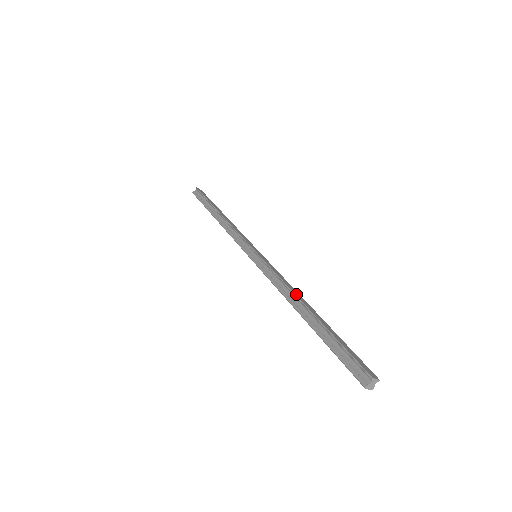
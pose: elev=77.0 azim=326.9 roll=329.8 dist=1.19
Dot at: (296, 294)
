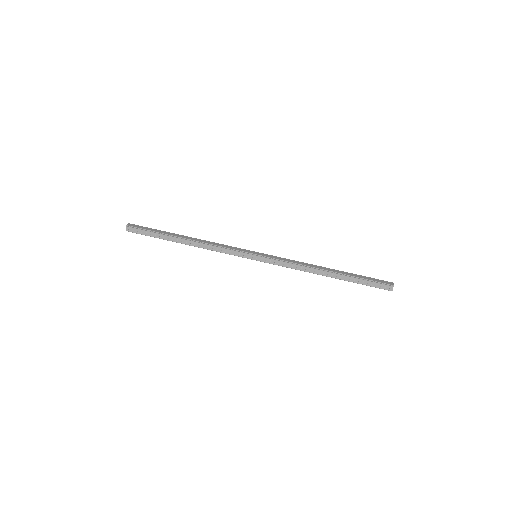
Dot at: (314, 267)
